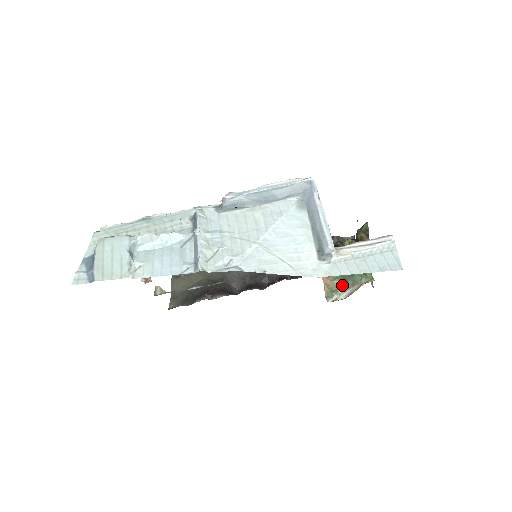
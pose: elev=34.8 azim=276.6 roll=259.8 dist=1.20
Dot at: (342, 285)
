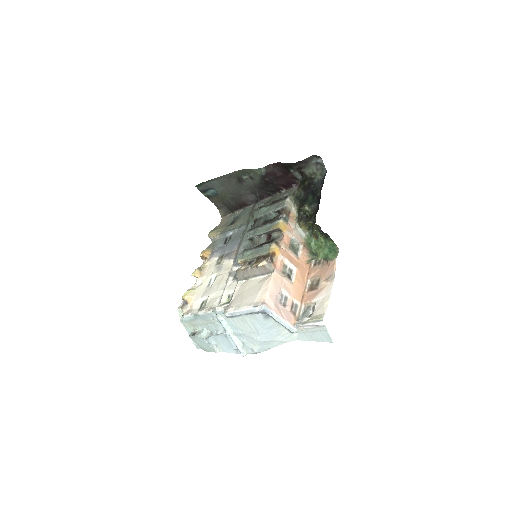
Dot at: (317, 256)
